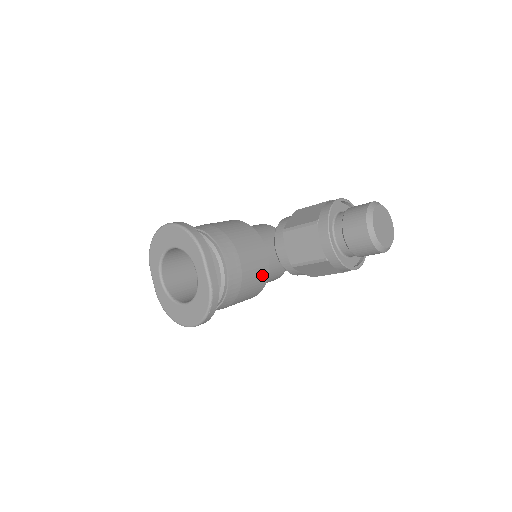
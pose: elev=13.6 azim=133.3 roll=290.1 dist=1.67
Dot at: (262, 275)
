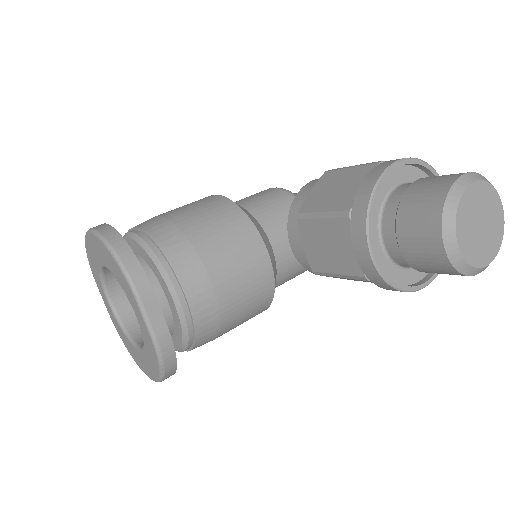
Dot at: (261, 294)
